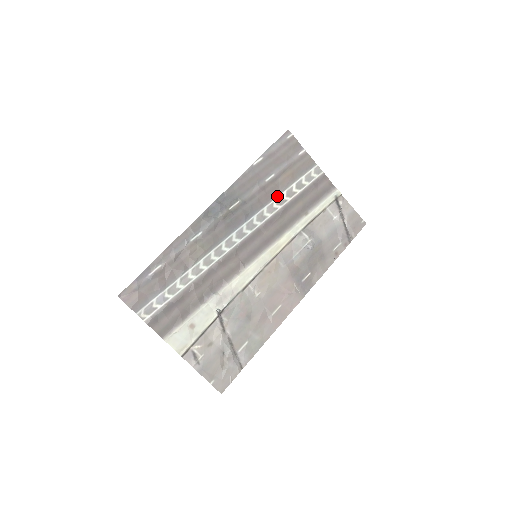
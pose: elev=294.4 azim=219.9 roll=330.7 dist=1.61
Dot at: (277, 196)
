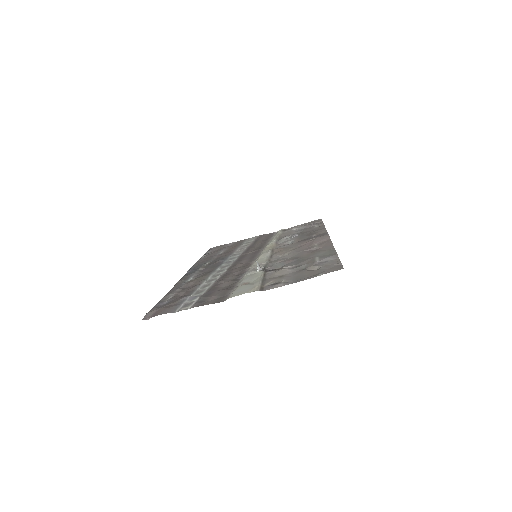
Dot at: (236, 250)
